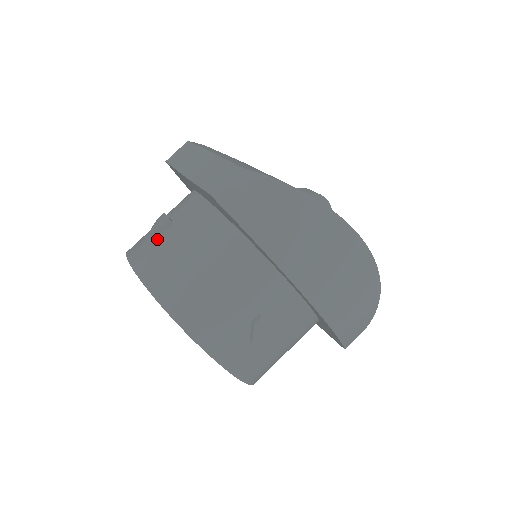
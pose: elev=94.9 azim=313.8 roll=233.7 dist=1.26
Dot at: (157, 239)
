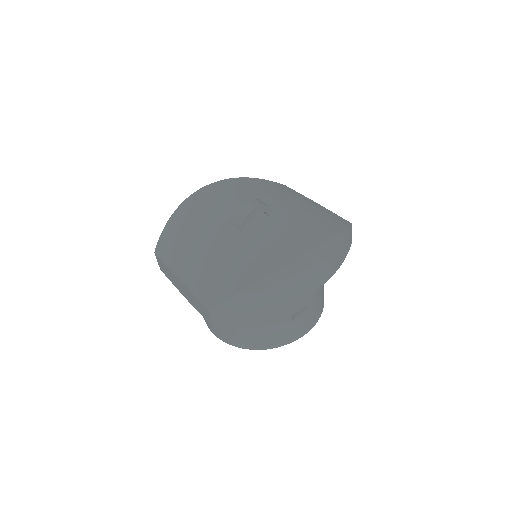
Dot at: occluded
